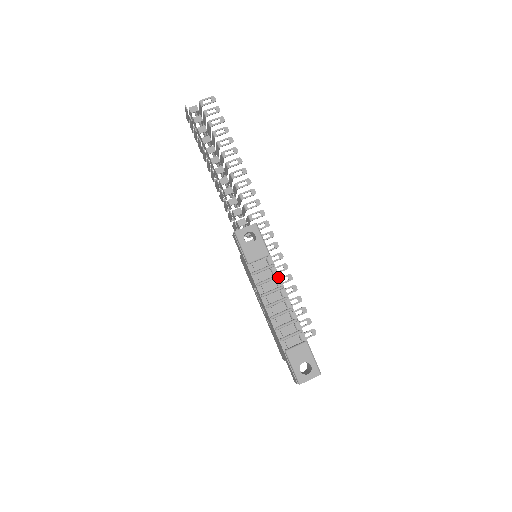
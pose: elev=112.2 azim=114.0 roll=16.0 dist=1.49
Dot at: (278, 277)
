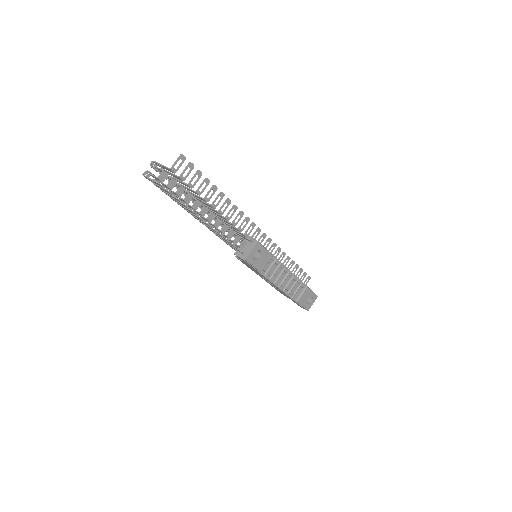
Dot at: (280, 263)
